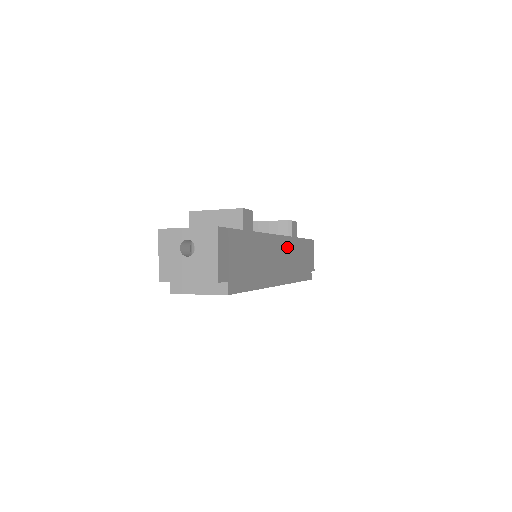
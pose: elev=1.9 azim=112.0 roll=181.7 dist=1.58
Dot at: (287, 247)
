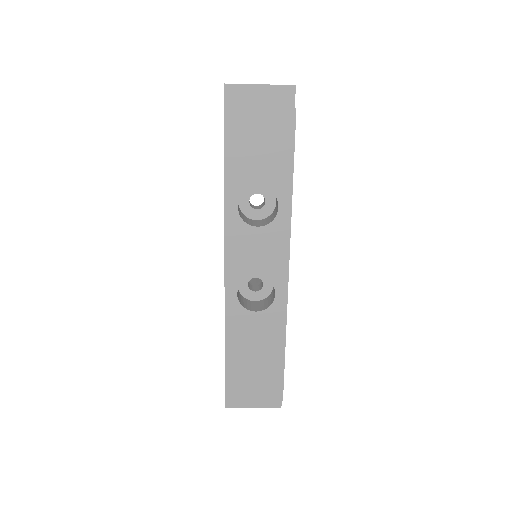
Dot at: occluded
